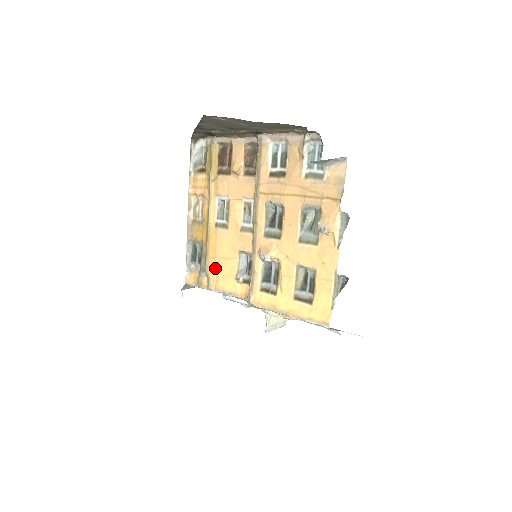
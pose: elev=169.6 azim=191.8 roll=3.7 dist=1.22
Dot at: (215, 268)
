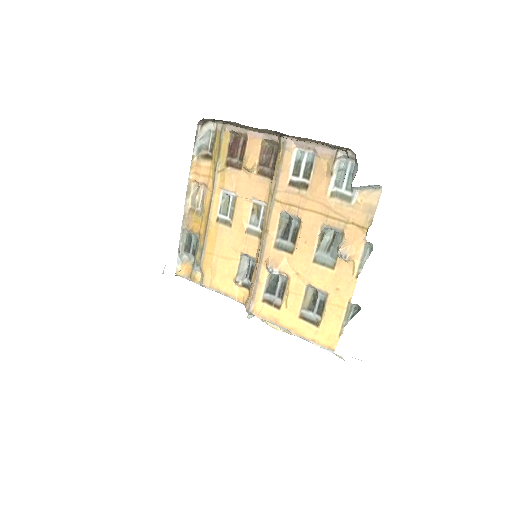
Dot at: (211, 265)
